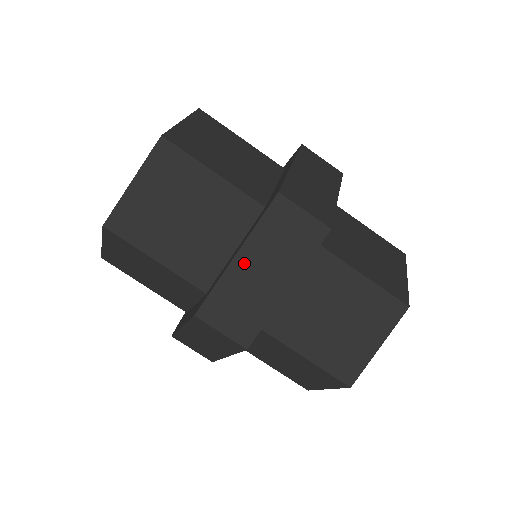
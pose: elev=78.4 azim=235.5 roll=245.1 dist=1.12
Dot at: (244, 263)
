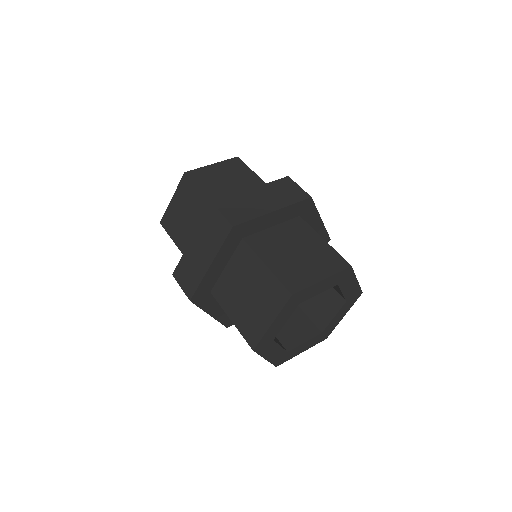
Dot at: (194, 245)
